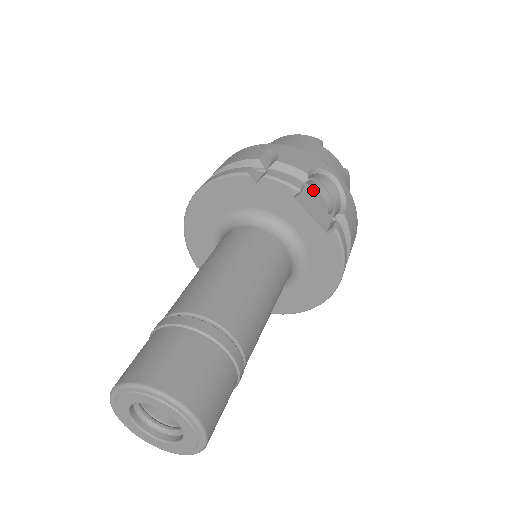
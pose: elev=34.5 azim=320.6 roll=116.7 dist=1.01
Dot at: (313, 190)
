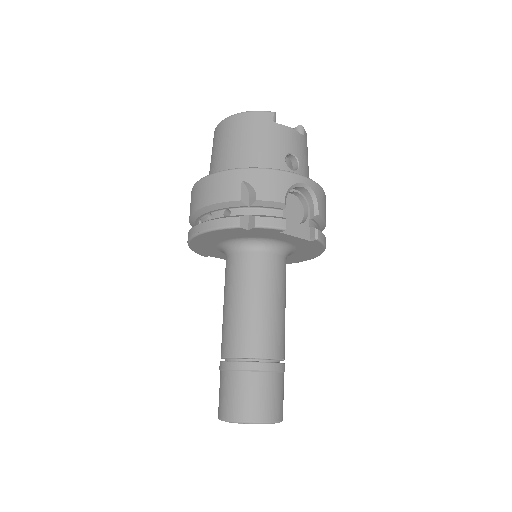
Dot at: (288, 197)
